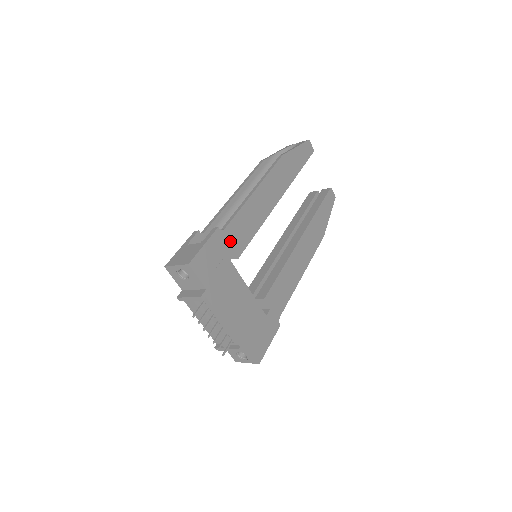
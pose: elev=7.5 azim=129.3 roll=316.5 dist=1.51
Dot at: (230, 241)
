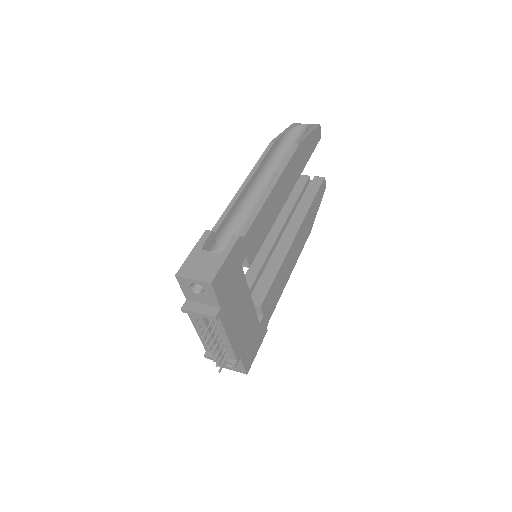
Dot at: (246, 249)
